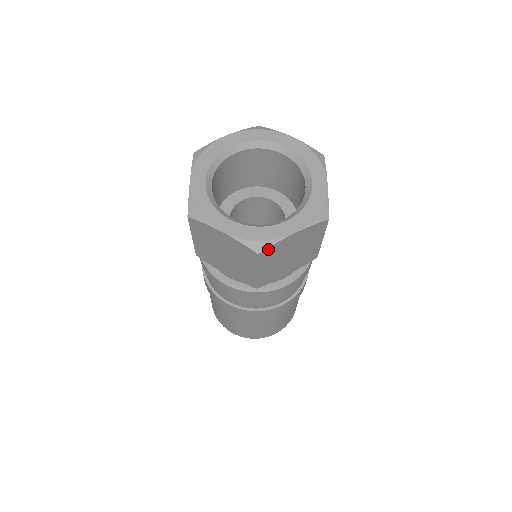
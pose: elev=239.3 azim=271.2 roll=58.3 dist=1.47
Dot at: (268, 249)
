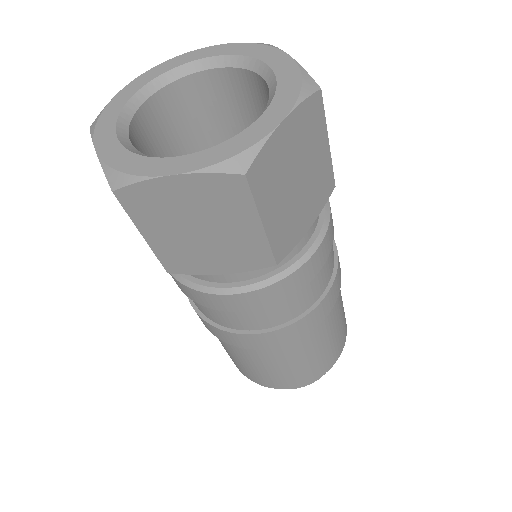
Dot at: (257, 162)
